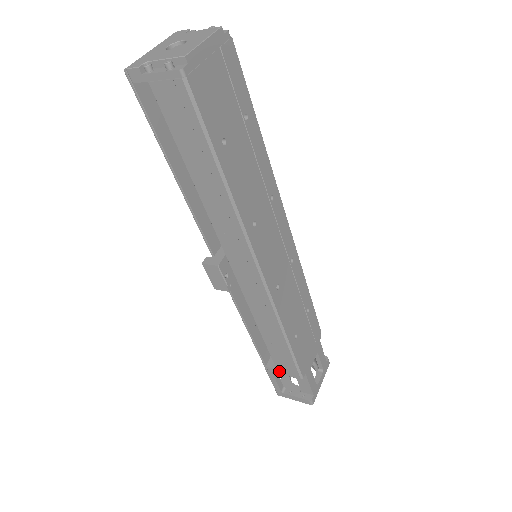
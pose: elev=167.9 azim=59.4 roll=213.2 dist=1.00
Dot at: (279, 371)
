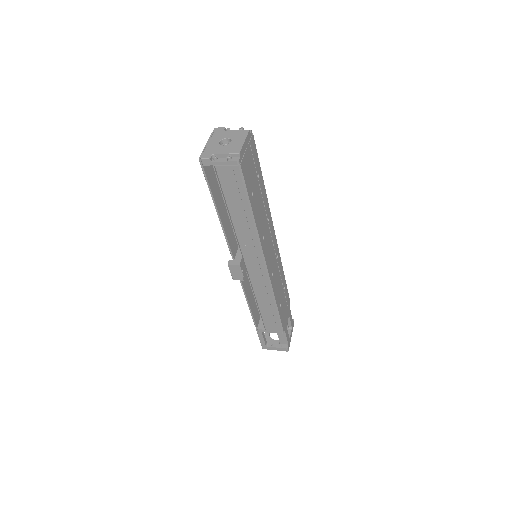
Dot at: (267, 331)
